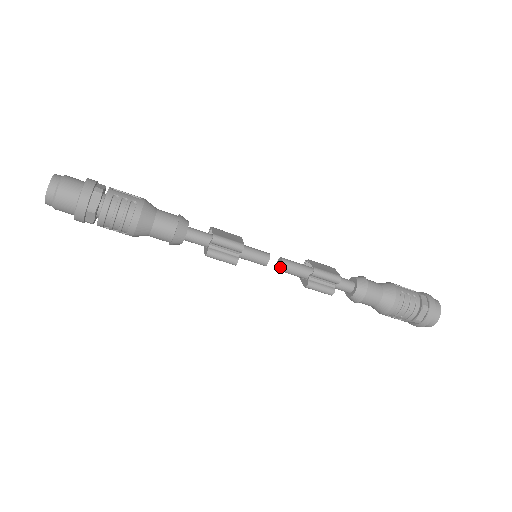
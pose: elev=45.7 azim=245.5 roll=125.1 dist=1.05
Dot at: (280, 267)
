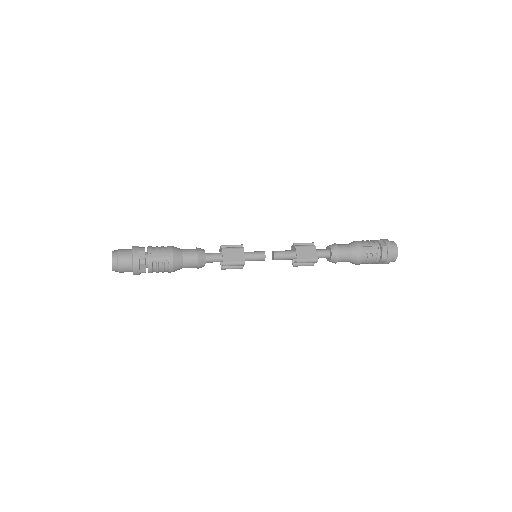
Dot at: occluded
